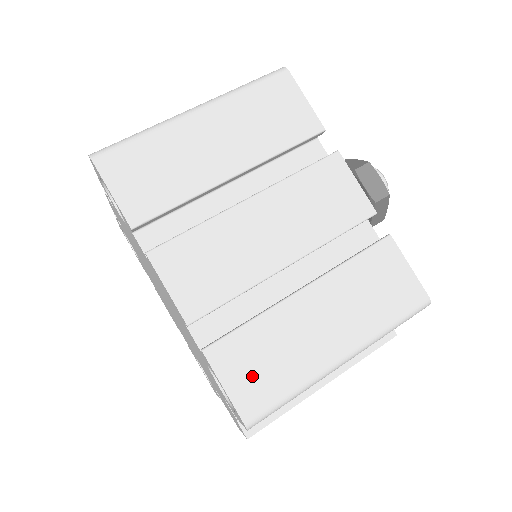
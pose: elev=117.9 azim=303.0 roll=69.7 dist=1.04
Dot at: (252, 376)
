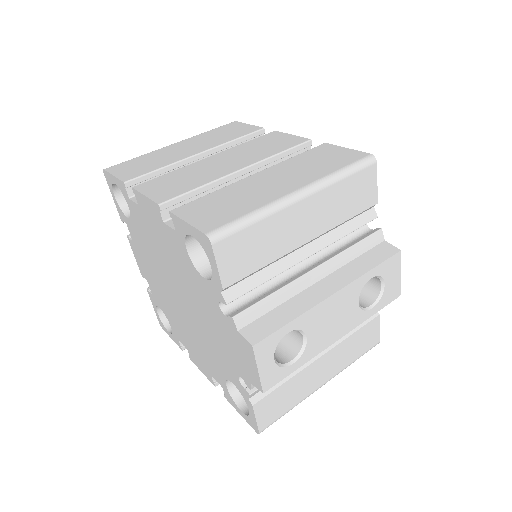
Dot at: (212, 213)
